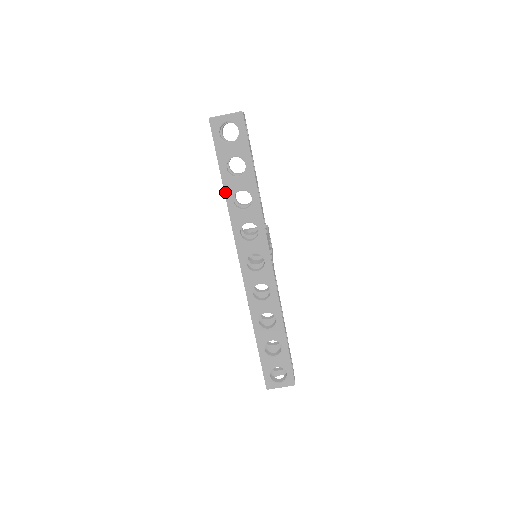
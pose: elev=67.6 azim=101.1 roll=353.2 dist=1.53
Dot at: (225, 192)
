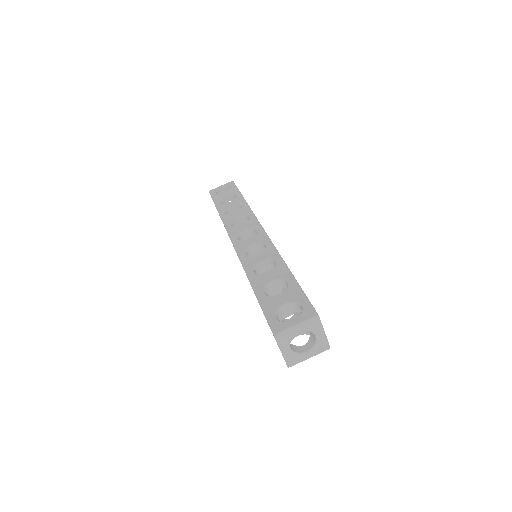
Dot at: (219, 212)
